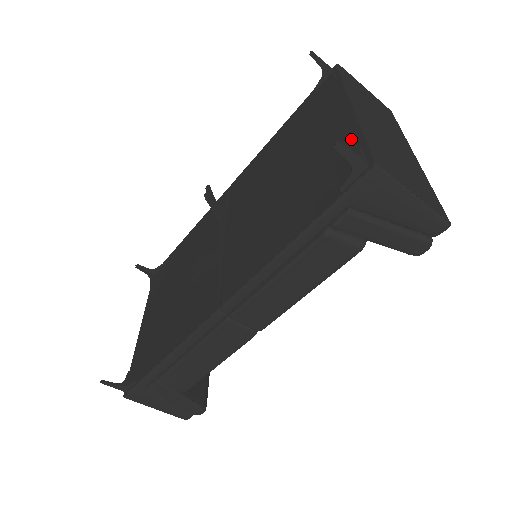
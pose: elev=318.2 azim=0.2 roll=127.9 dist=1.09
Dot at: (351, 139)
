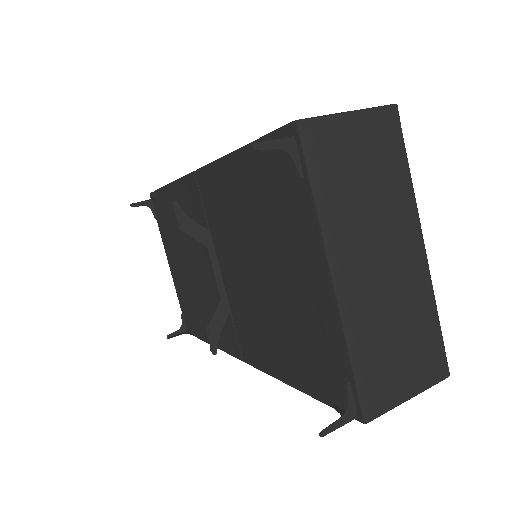
Dot at: (336, 347)
